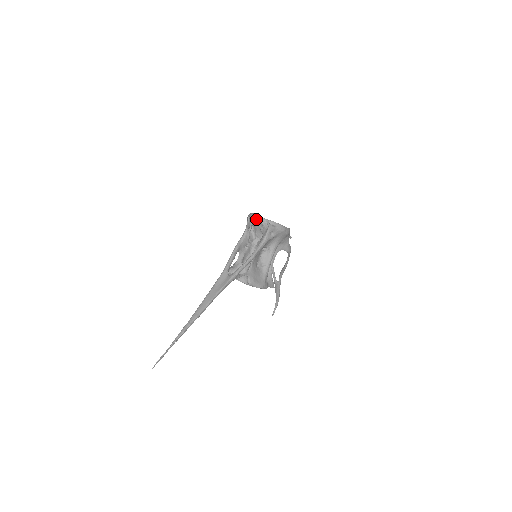
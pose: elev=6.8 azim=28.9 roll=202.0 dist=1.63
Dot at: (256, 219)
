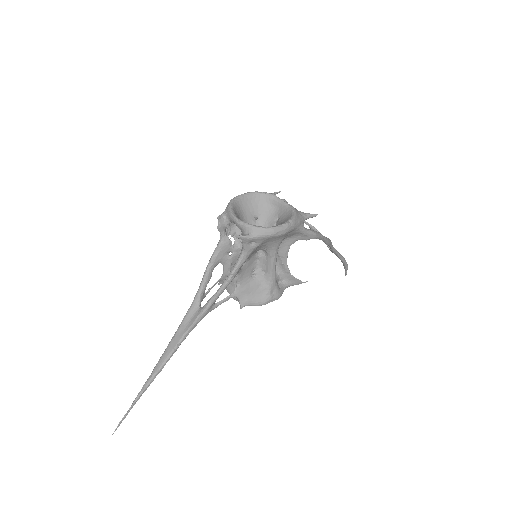
Dot at: (230, 219)
